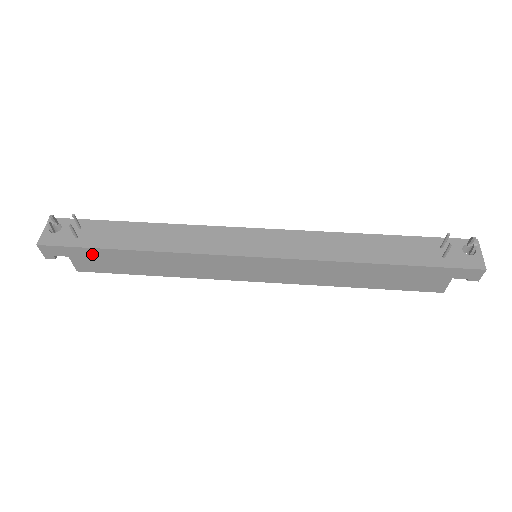
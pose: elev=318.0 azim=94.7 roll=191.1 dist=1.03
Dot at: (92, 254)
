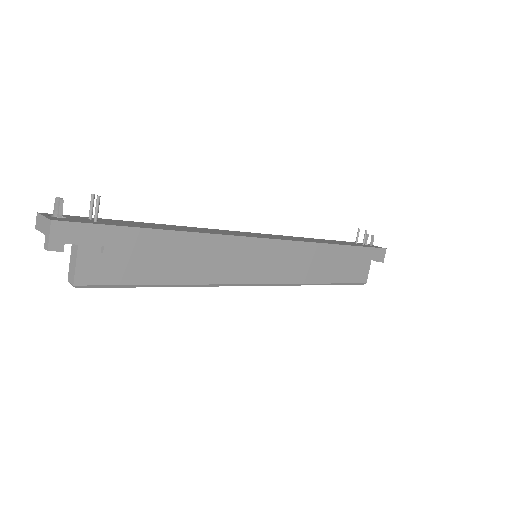
Dot at: (120, 239)
